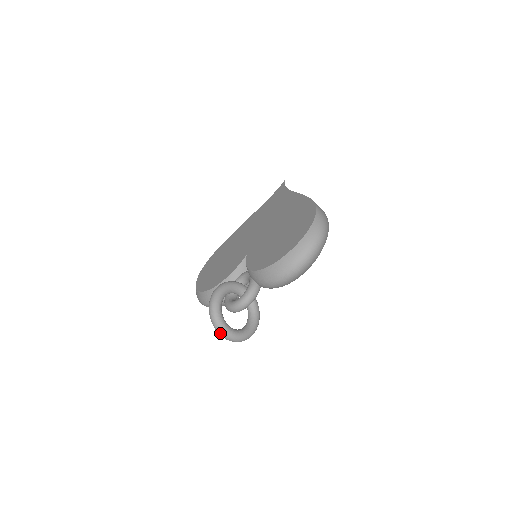
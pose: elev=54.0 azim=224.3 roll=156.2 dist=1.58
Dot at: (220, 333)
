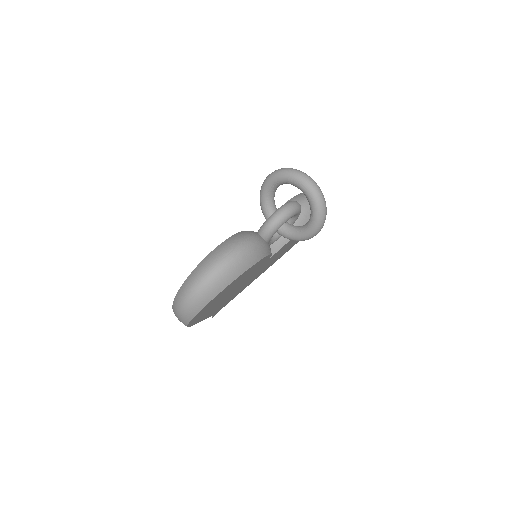
Dot at: (303, 173)
